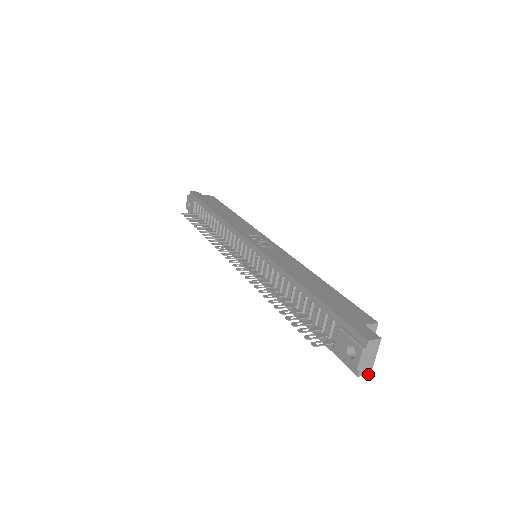
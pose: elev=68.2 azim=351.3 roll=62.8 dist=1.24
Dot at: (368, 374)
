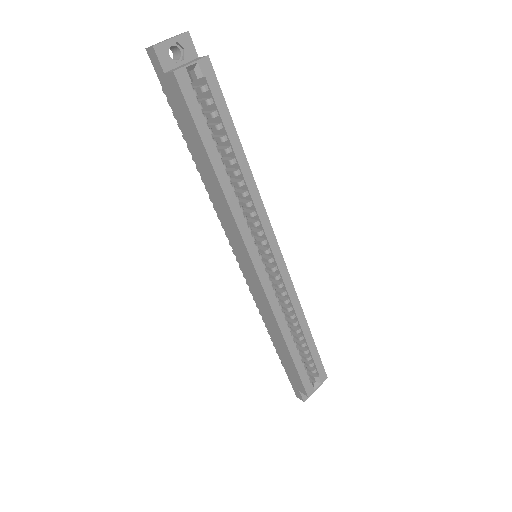
Dot at: (152, 47)
